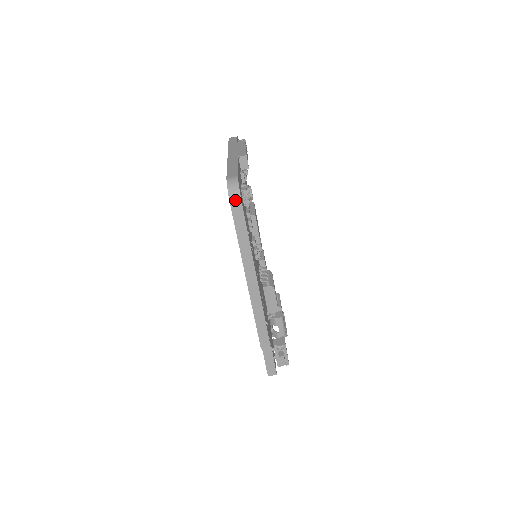
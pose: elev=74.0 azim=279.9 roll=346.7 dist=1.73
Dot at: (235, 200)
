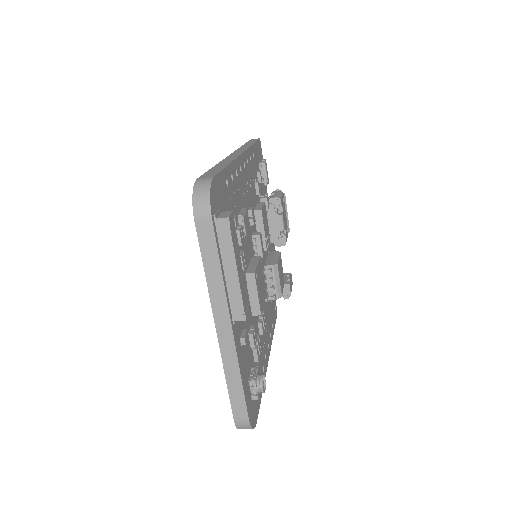
Dot at: occluded
